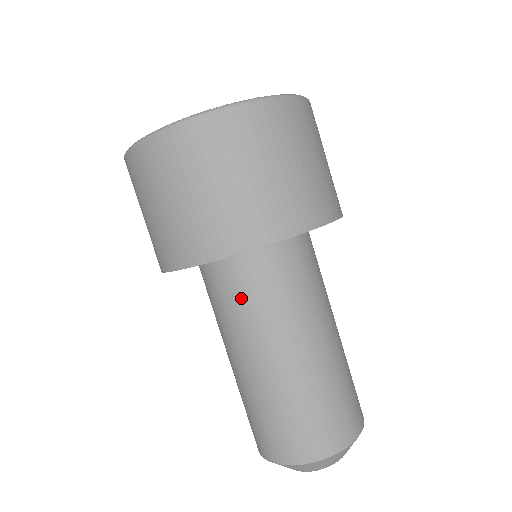
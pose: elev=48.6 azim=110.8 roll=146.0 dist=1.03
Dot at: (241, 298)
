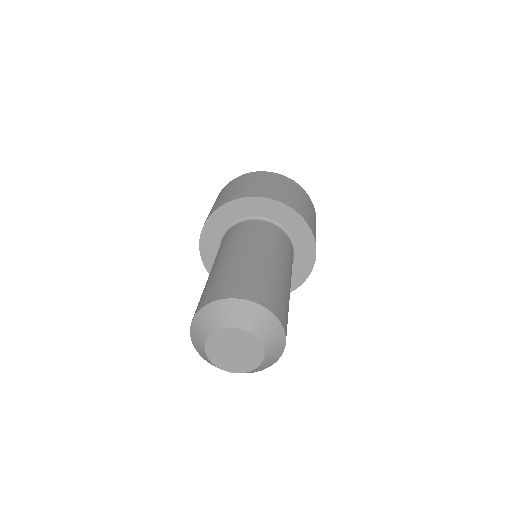
Dot at: (271, 236)
